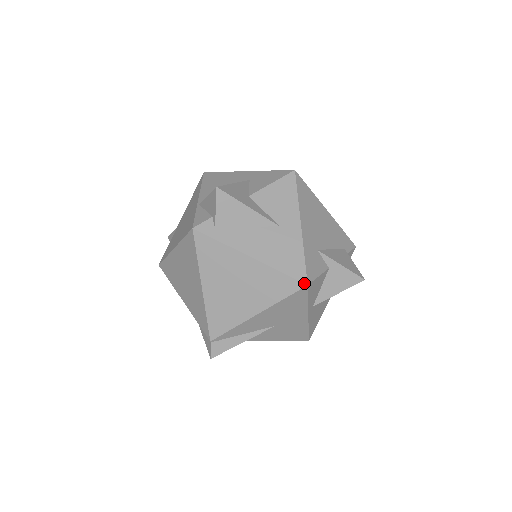
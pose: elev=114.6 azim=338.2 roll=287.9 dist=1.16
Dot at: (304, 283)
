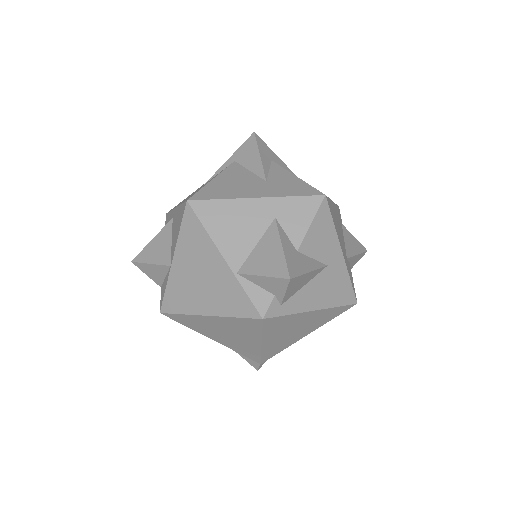
Dot at: (355, 304)
